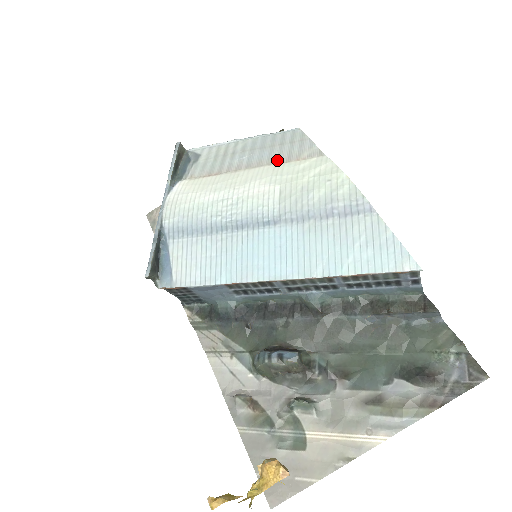
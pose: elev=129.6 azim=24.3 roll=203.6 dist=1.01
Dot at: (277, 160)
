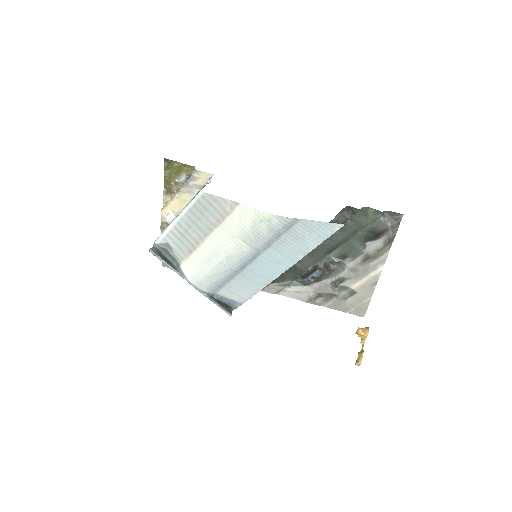
Dot at: (217, 222)
